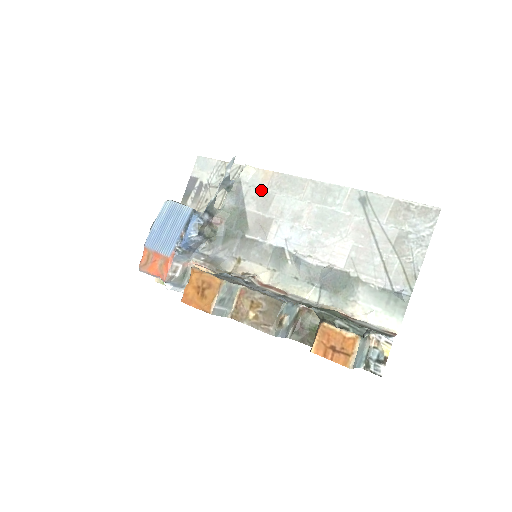
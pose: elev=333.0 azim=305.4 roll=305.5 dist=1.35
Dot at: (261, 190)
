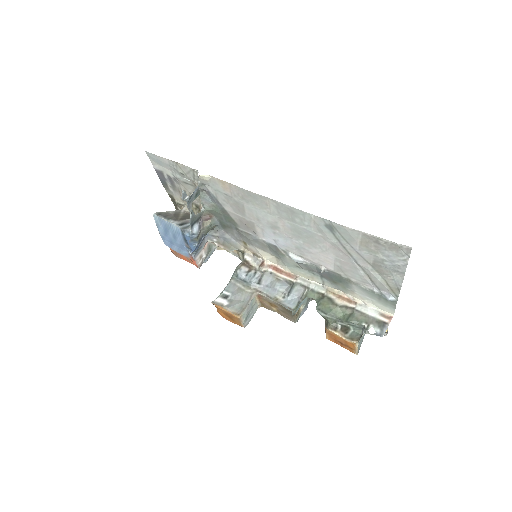
Dot at: (228, 197)
